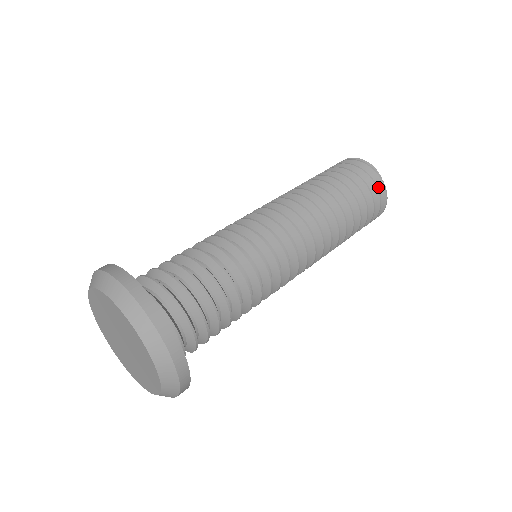
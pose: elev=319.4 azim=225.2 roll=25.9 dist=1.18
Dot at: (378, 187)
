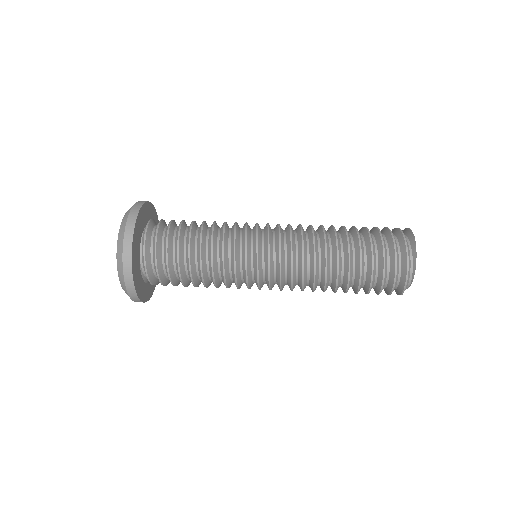
Dot at: (399, 286)
